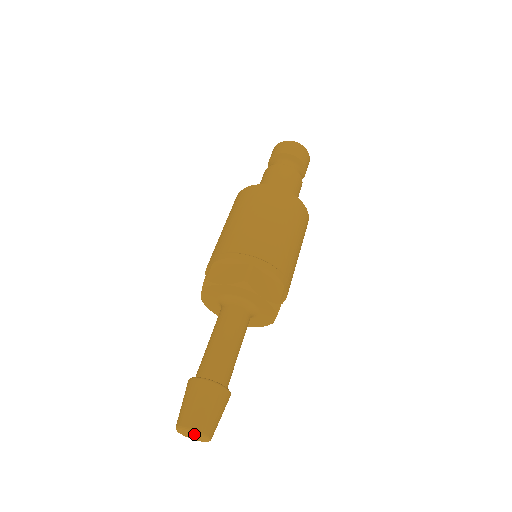
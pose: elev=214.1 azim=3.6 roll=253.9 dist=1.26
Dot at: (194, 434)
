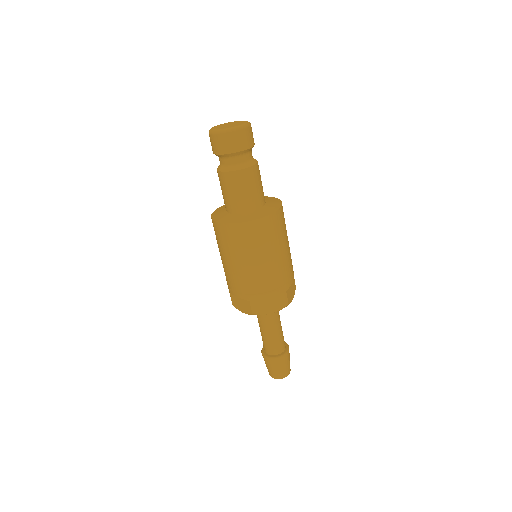
Dot at: occluded
